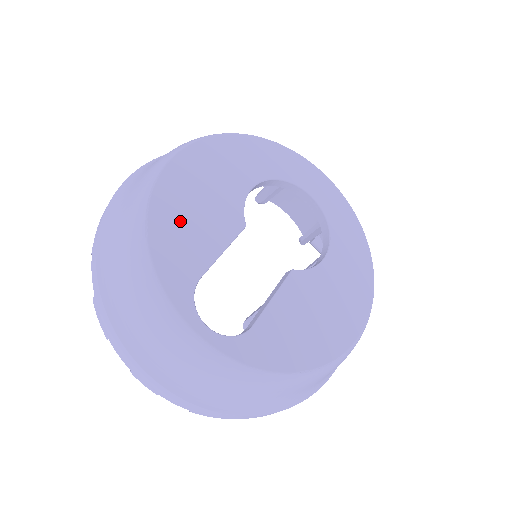
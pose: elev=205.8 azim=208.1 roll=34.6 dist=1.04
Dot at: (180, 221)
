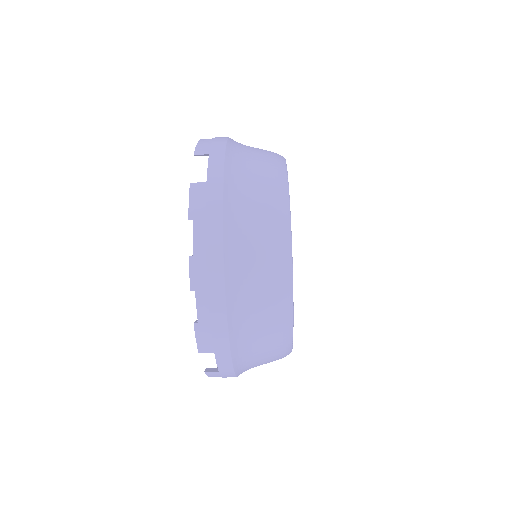
Dot at: occluded
